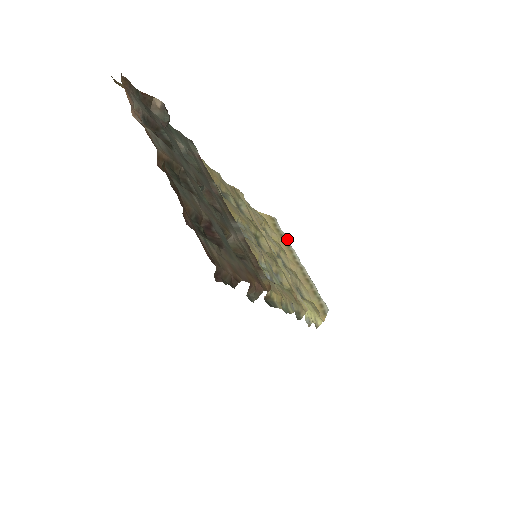
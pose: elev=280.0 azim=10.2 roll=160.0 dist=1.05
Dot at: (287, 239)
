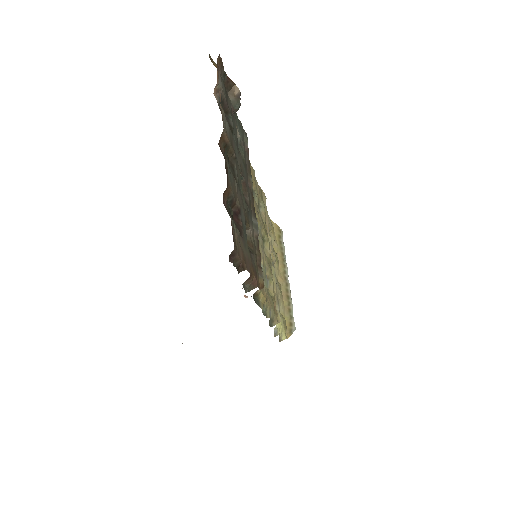
Dot at: occluded
